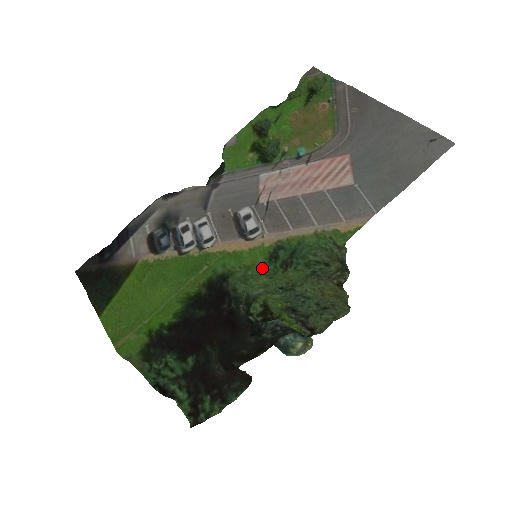
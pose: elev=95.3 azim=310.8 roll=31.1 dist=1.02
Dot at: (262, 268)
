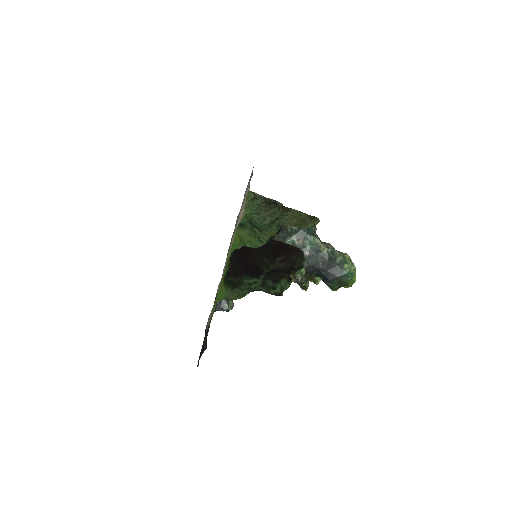
Dot at: (248, 237)
